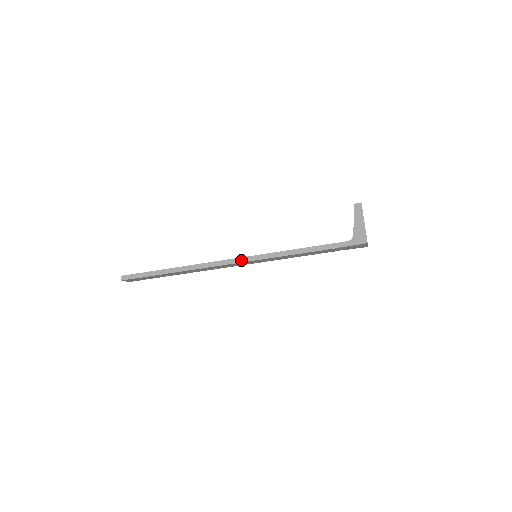
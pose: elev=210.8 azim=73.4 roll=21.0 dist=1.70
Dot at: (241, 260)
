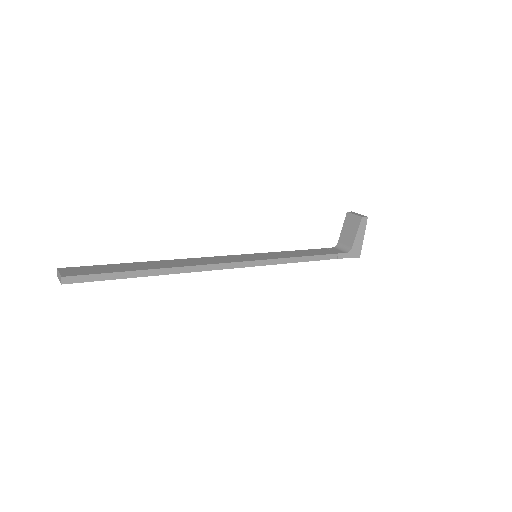
Dot at: (247, 264)
